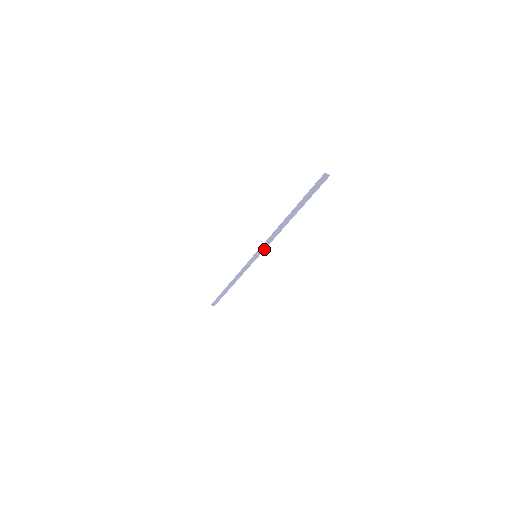
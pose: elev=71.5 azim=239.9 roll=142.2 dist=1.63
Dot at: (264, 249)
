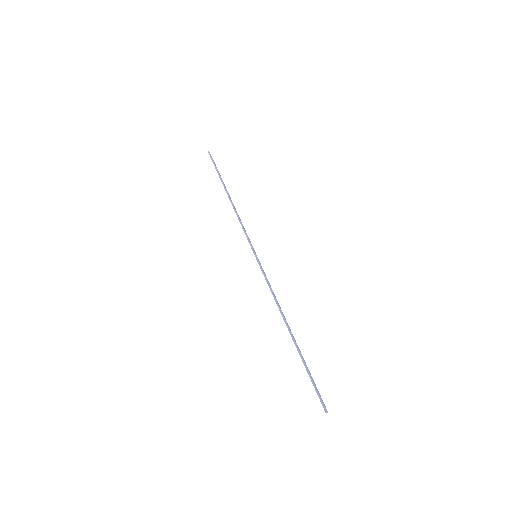
Dot at: (263, 273)
